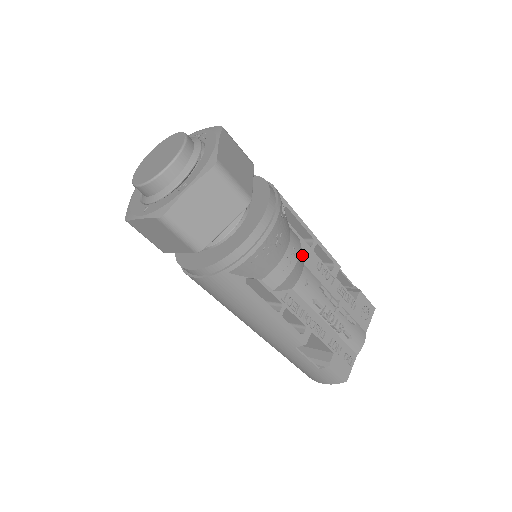
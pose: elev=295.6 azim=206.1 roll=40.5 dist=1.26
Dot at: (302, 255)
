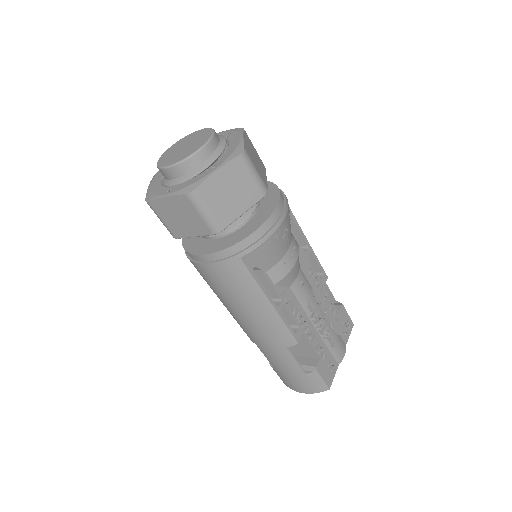
Dot at: (299, 257)
